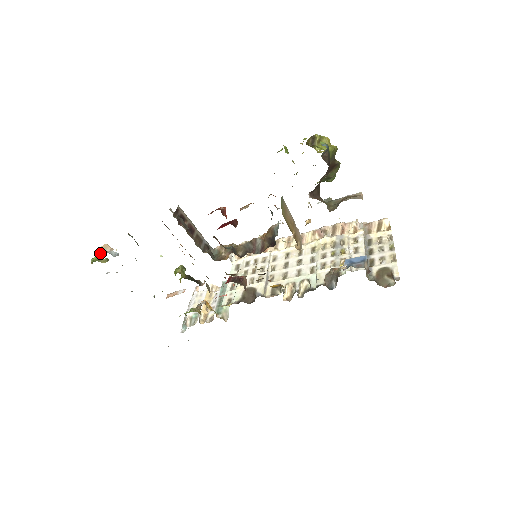
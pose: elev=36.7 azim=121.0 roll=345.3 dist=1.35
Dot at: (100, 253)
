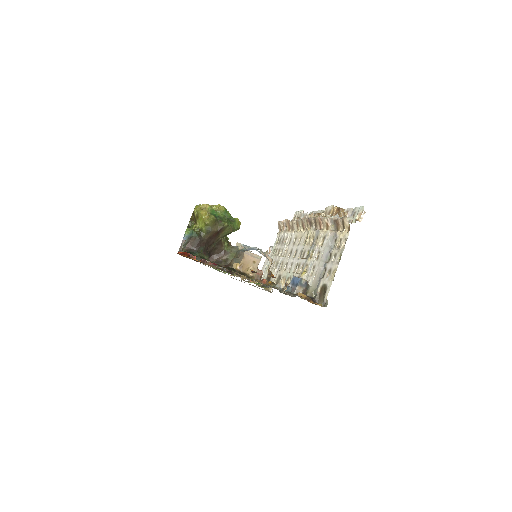
Dot at: occluded
